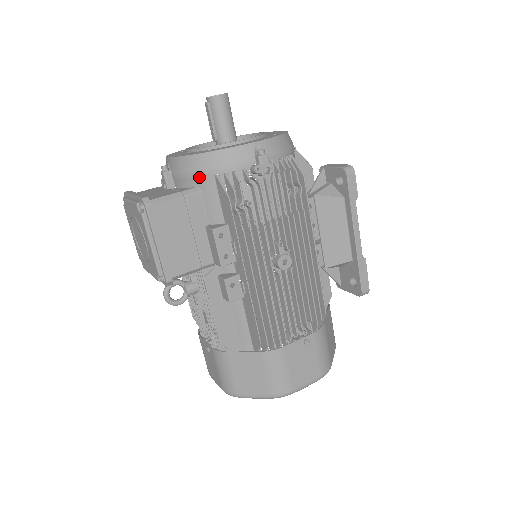
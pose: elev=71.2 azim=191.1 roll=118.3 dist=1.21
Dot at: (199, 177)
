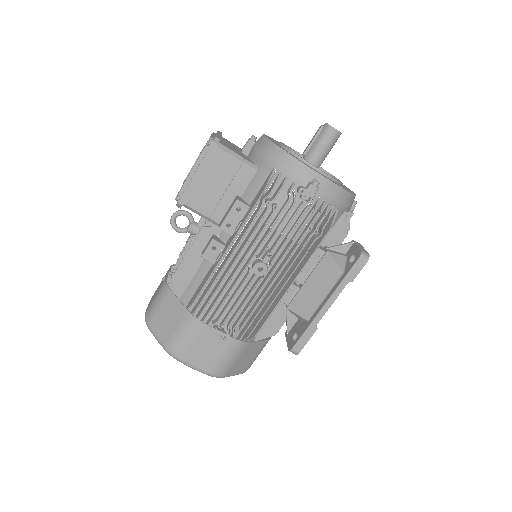
Dot at: (264, 161)
